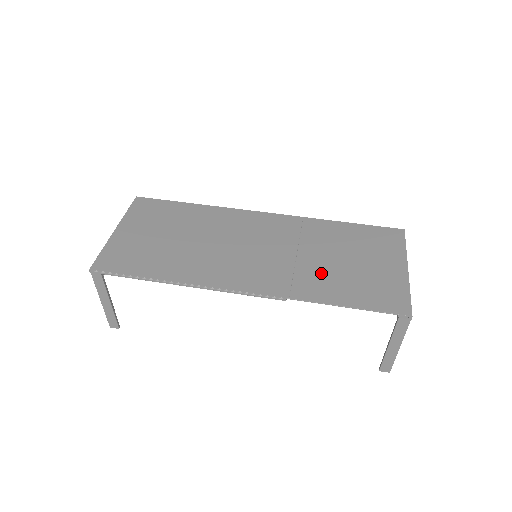
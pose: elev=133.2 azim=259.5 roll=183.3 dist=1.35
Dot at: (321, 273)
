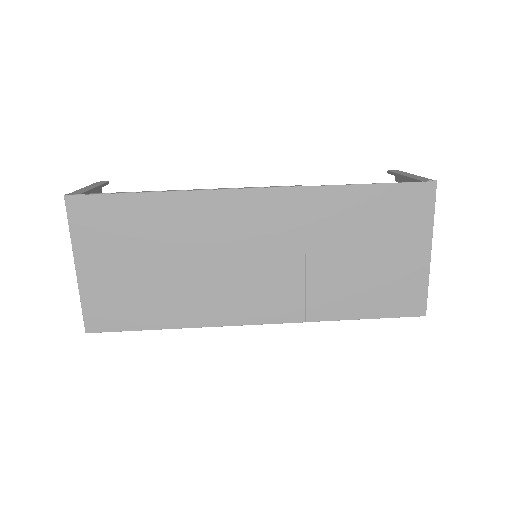
Dot at: (335, 281)
